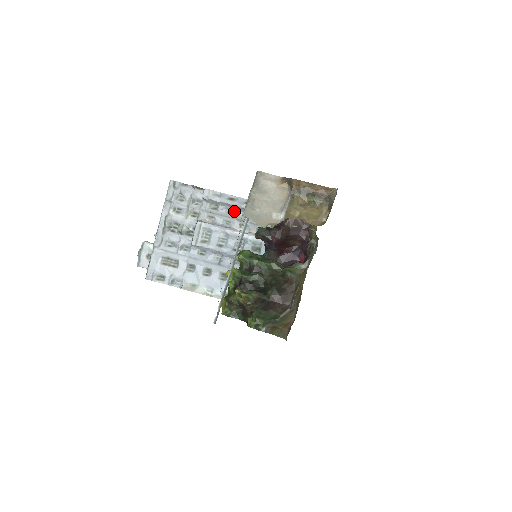
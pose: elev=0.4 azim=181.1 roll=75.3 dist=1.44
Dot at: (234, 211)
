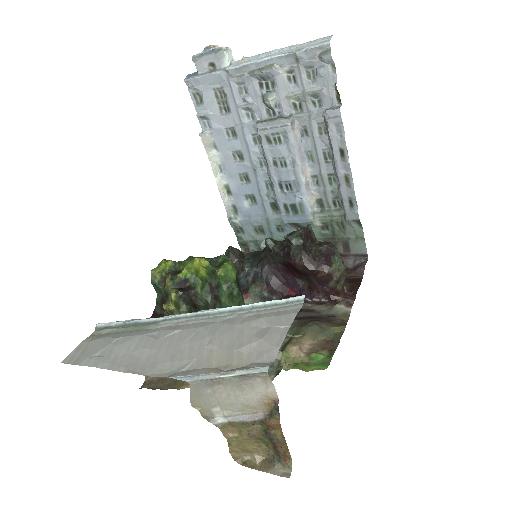
Dot at: (330, 160)
